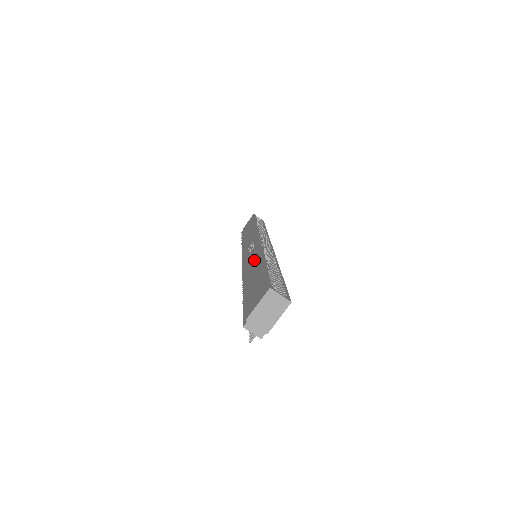
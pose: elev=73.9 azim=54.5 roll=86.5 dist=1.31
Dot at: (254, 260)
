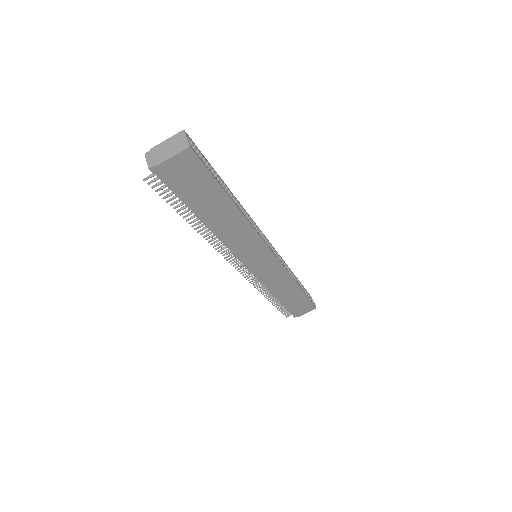
Dot at: occluded
